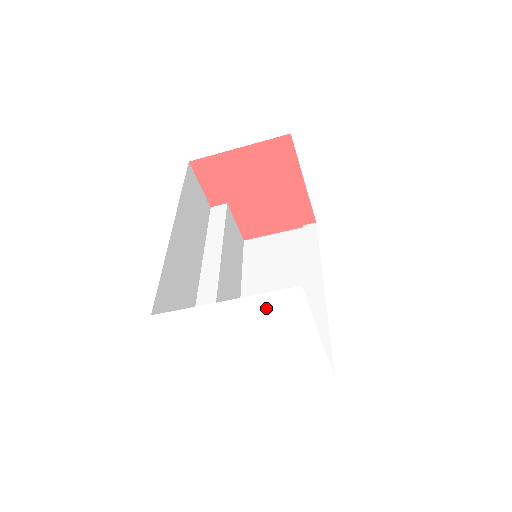
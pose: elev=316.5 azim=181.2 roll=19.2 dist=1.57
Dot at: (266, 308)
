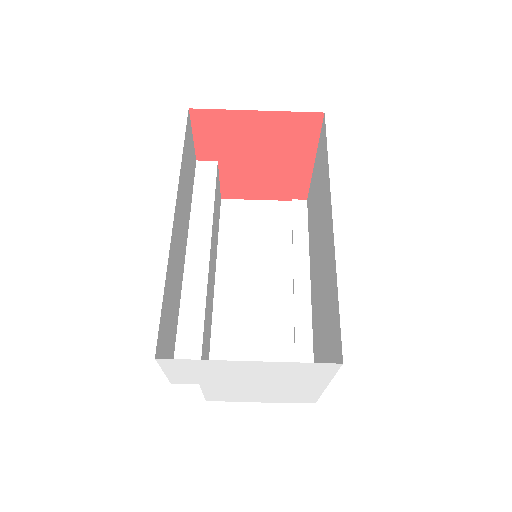
Dot at: (291, 369)
